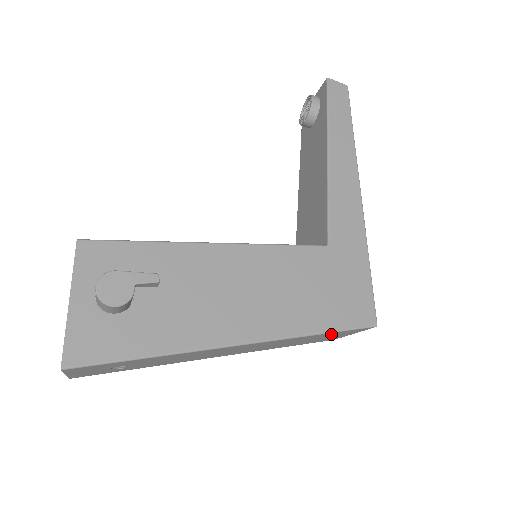
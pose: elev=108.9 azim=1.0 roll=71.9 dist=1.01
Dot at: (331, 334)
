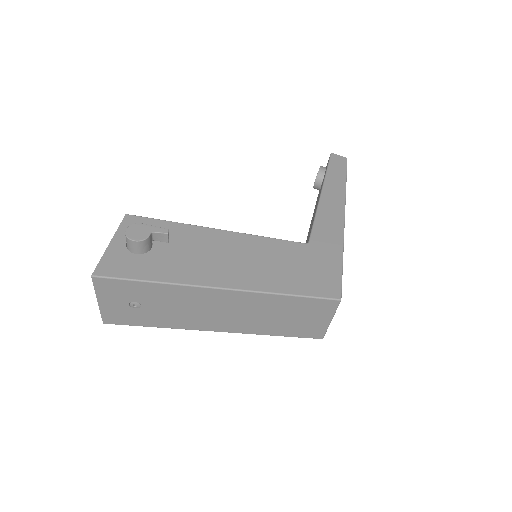
Dot at: (302, 304)
